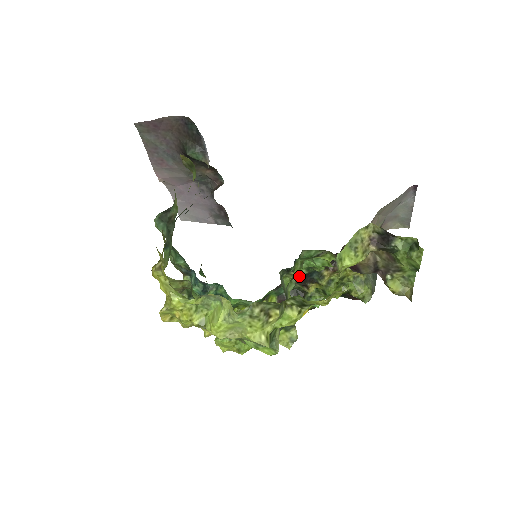
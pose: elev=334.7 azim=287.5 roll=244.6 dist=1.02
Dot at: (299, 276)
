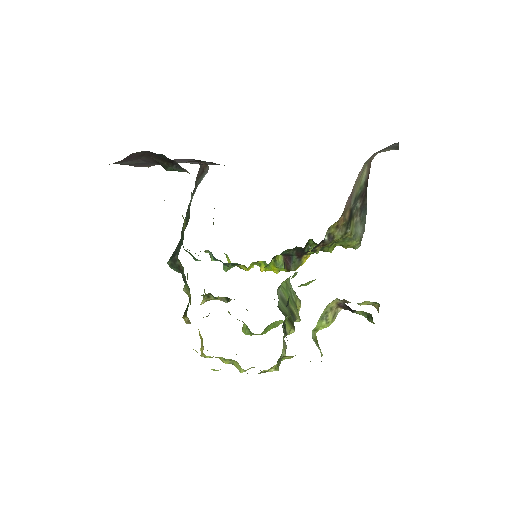
Dot at: (293, 277)
